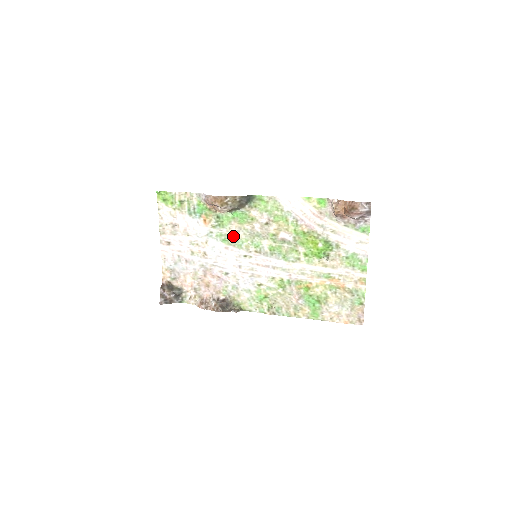
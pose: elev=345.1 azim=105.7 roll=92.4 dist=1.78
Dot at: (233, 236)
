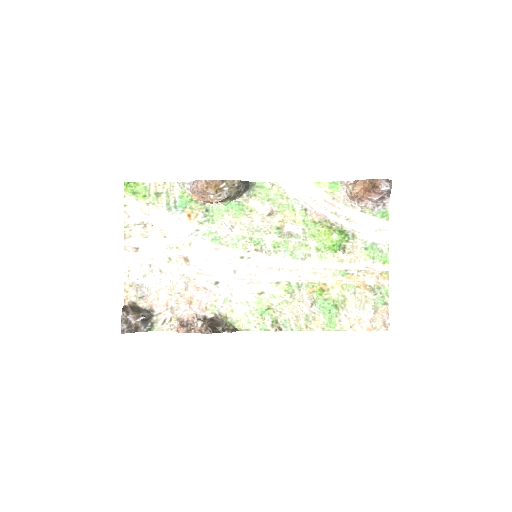
Dot at: (226, 233)
